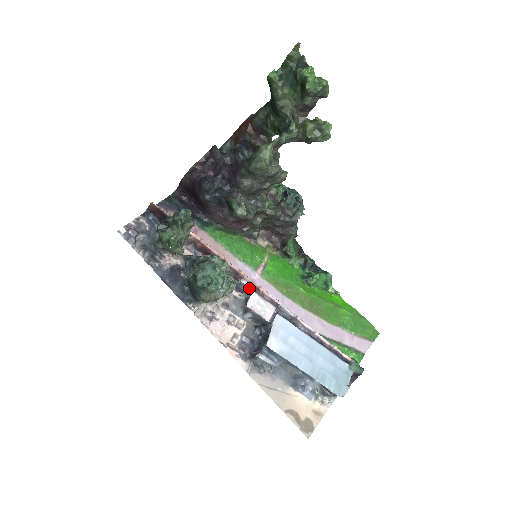
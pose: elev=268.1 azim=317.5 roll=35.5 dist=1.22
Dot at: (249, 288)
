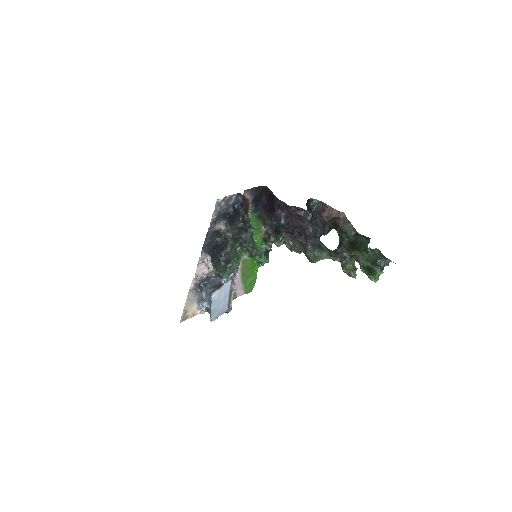
Dot at: occluded
